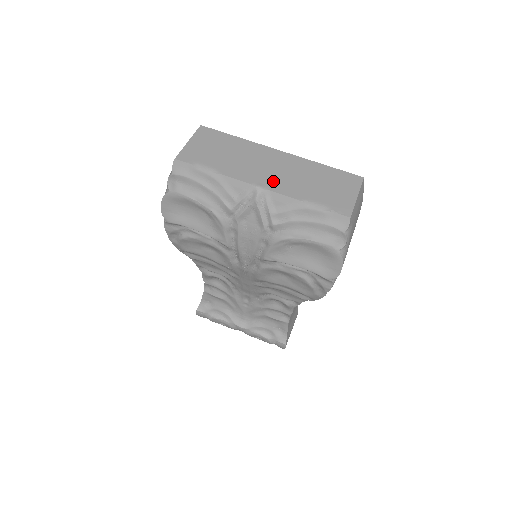
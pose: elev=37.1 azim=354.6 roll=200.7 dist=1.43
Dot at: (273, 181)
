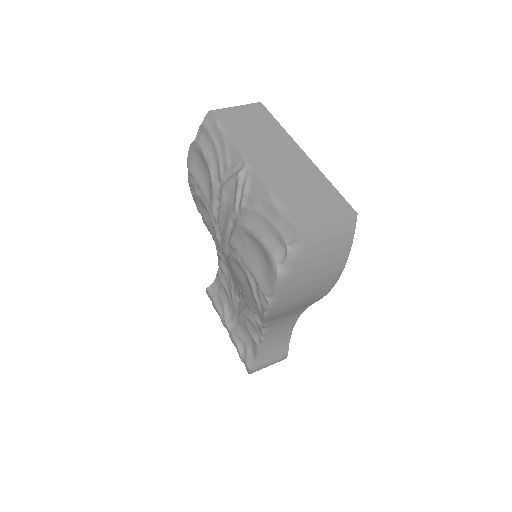
Dot at: (266, 167)
